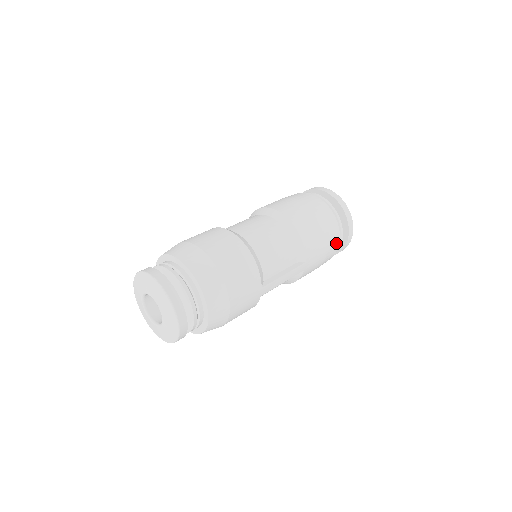
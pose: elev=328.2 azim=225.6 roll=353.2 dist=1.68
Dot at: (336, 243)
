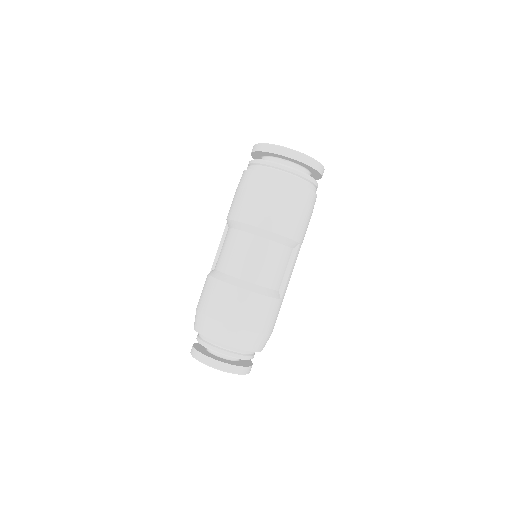
Dot at: (314, 196)
